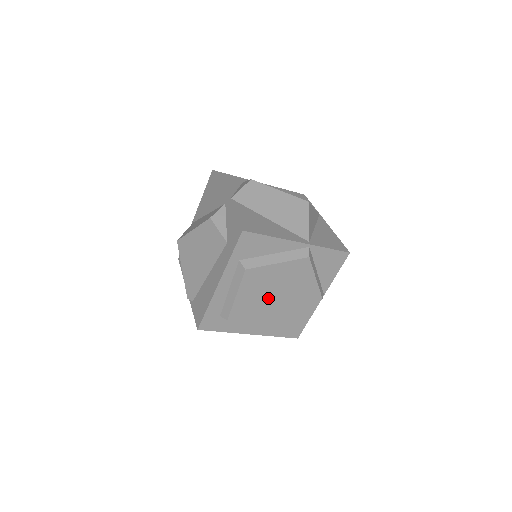
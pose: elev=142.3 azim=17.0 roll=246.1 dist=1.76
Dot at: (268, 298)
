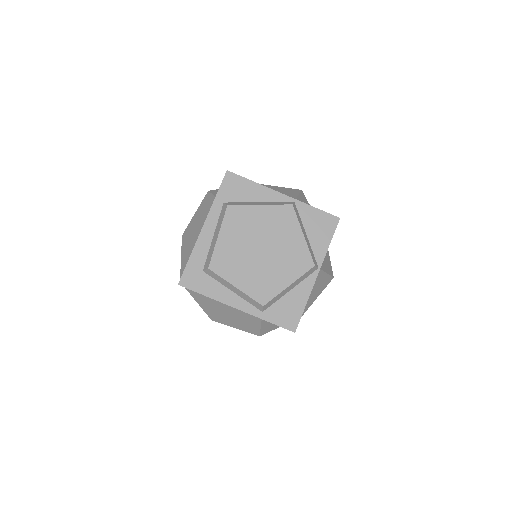
Dot at: (252, 249)
